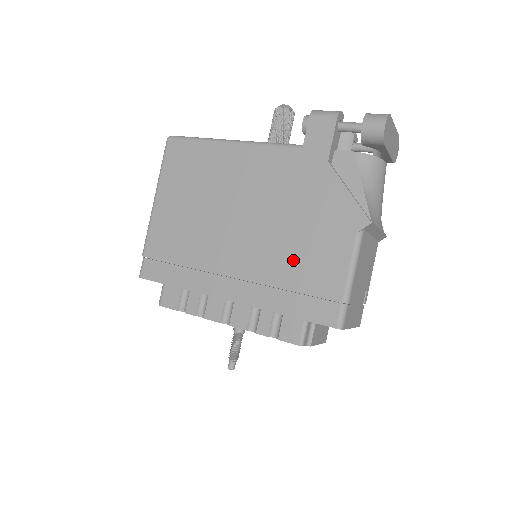
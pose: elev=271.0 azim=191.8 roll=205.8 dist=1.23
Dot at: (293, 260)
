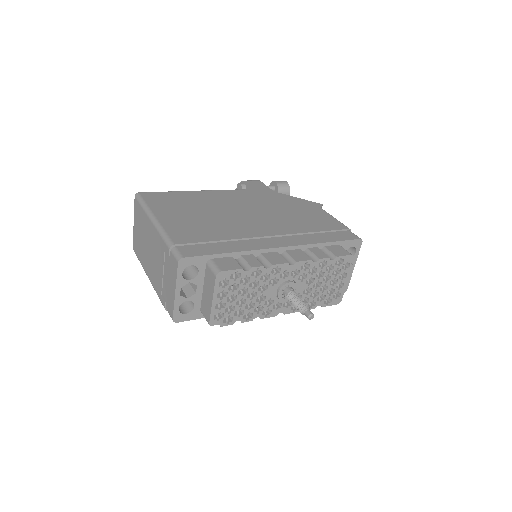
Dot at: (302, 221)
